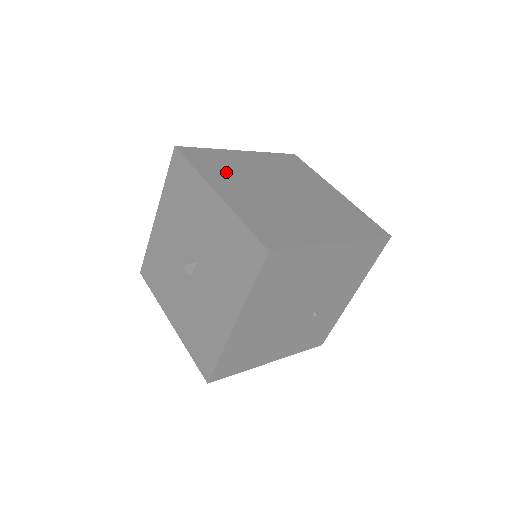
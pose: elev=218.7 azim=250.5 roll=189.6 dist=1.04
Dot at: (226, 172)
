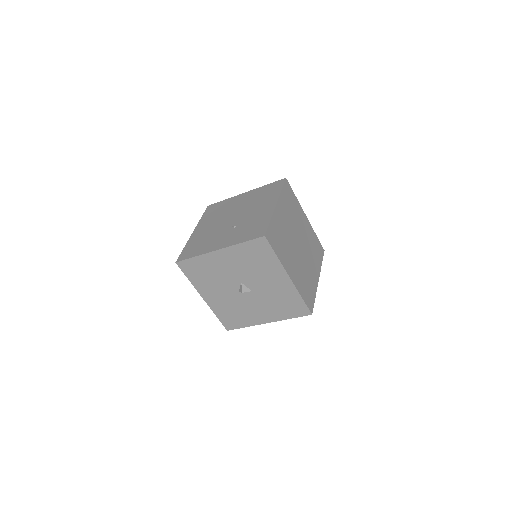
Dot at: (284, 247)
